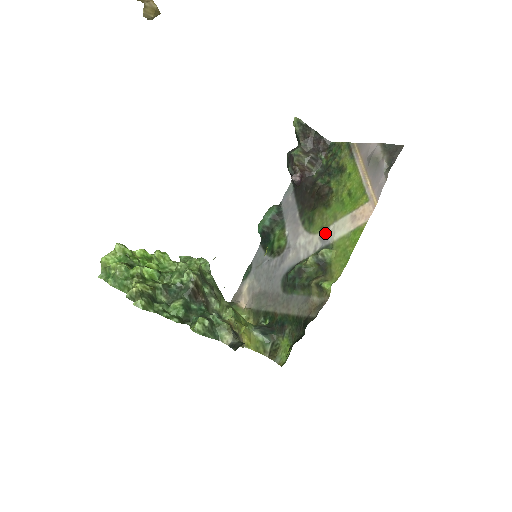
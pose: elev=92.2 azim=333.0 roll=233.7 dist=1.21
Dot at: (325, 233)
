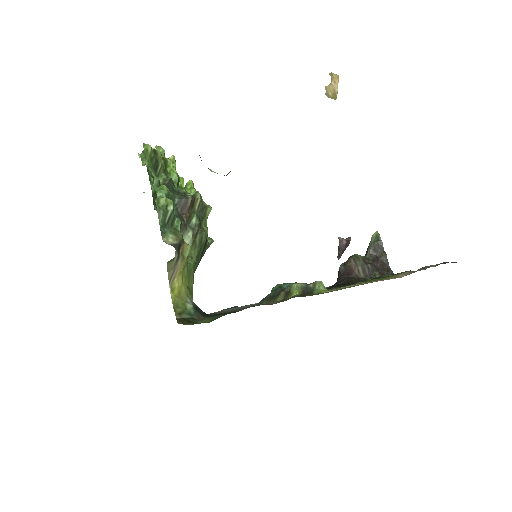
Dot at: occluded
